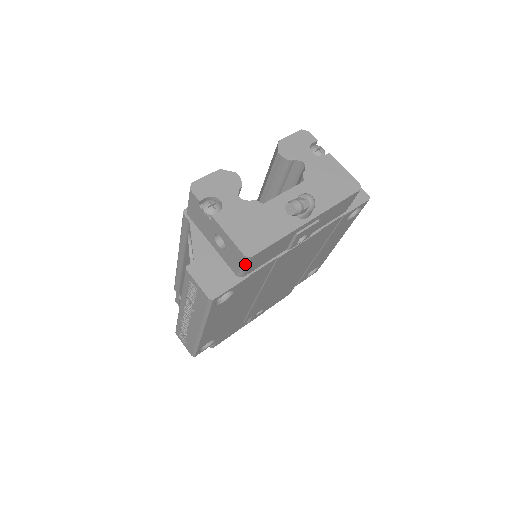
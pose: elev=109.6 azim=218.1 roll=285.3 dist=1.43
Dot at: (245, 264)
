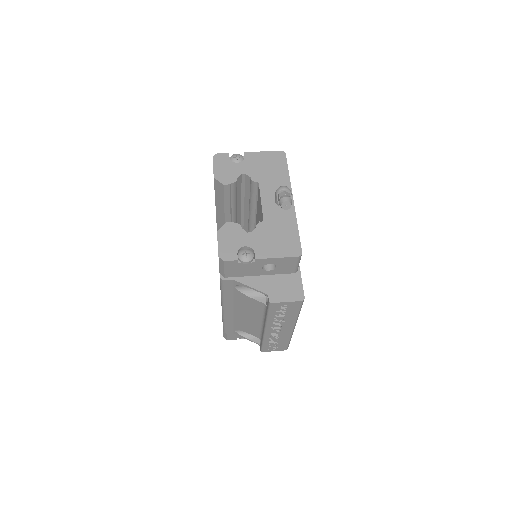
Dot at: (299, 261)
